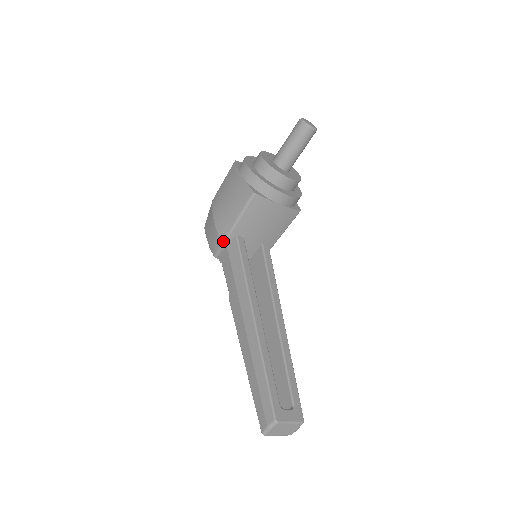
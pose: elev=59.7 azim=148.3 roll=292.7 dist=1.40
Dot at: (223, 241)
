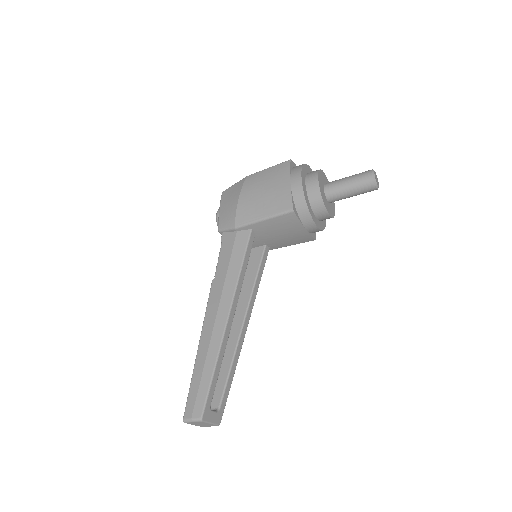
Dot at: (236, 226)
